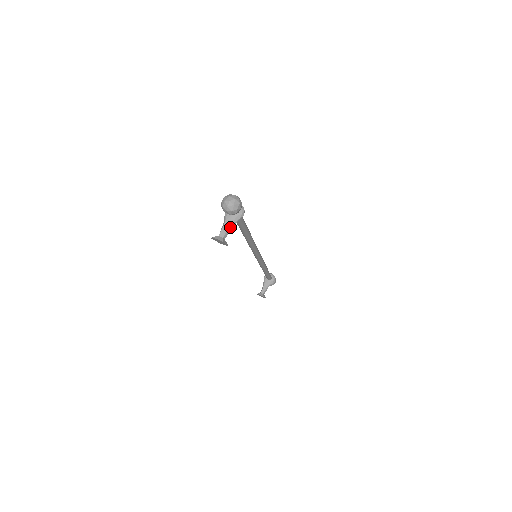
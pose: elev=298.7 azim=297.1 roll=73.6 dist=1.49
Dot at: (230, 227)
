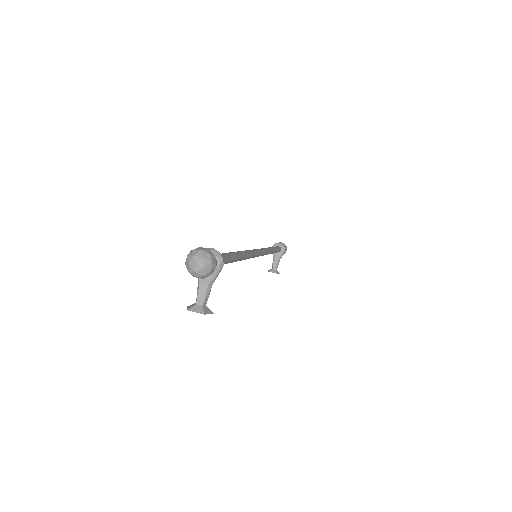
Dot at: (208, 287)
